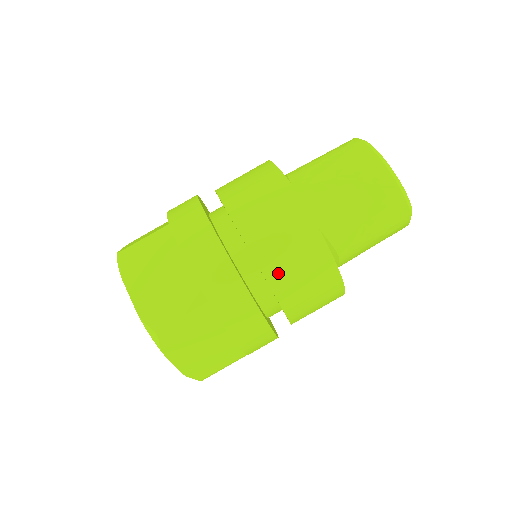
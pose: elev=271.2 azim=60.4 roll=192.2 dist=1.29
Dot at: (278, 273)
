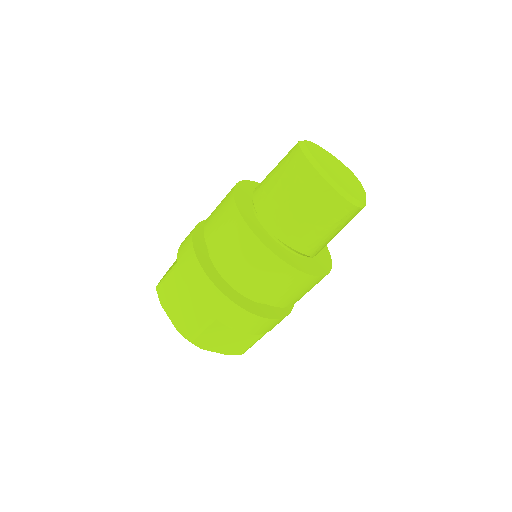
Dot at: (253, 286)
